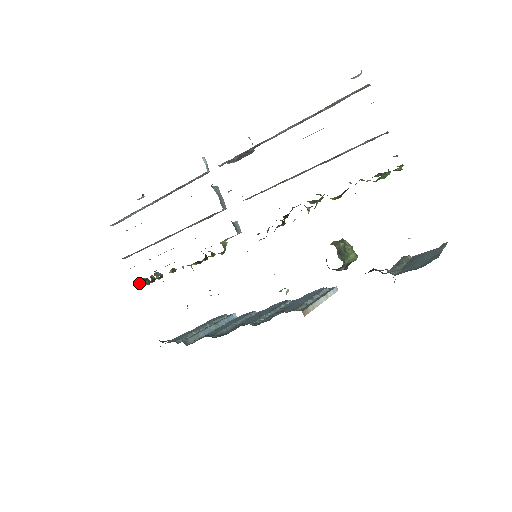
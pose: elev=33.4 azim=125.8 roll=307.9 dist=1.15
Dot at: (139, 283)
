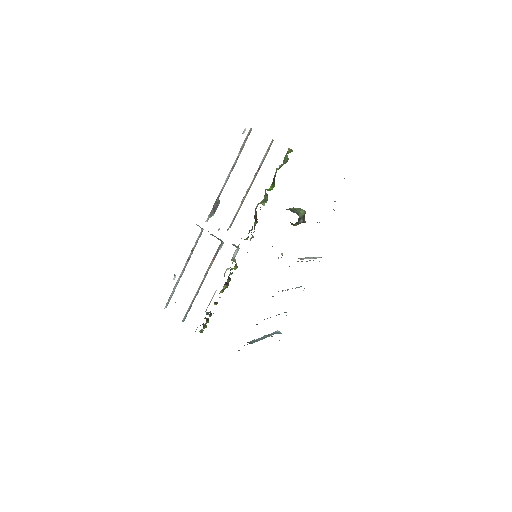
Dot at: (200, 330)
